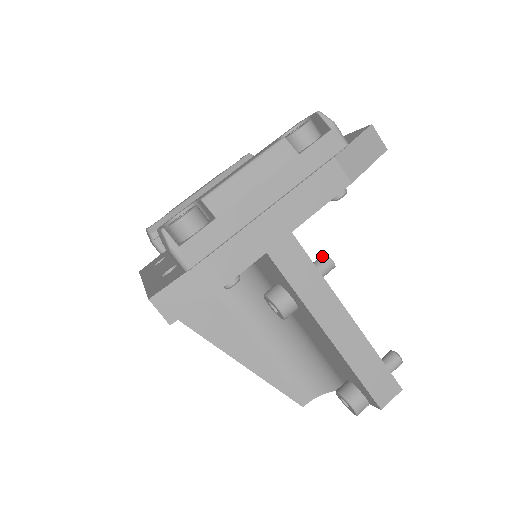
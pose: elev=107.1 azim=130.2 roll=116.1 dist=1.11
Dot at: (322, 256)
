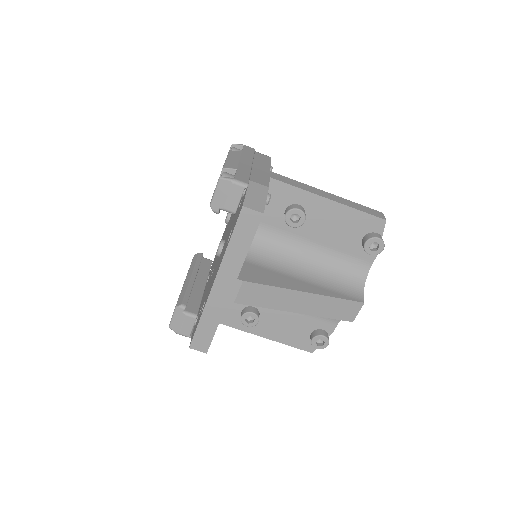
Dot at: occluded
